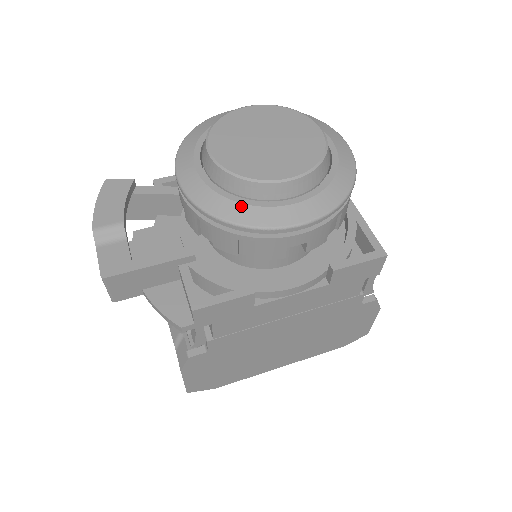
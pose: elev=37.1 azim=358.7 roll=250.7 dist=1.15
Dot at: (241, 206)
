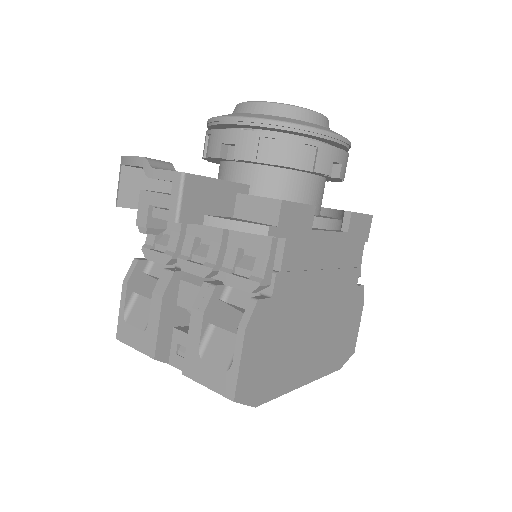
Dot at: (299, 121)
